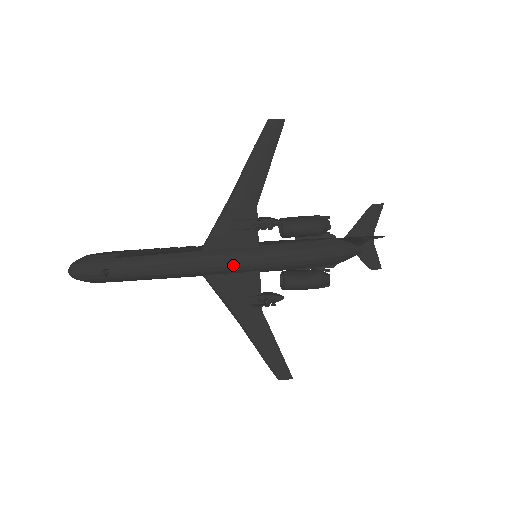
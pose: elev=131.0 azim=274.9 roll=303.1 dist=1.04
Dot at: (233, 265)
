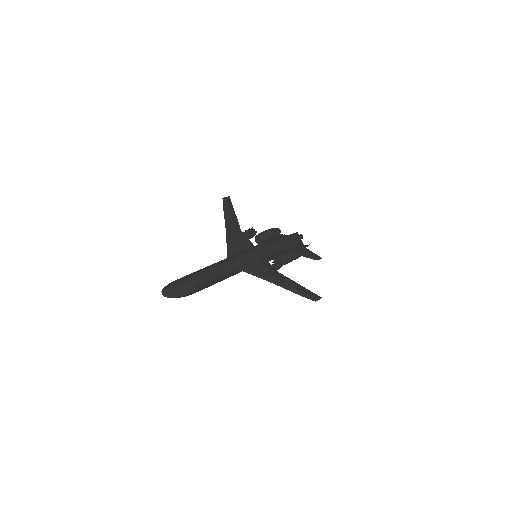
Dot at: (248, 256)
